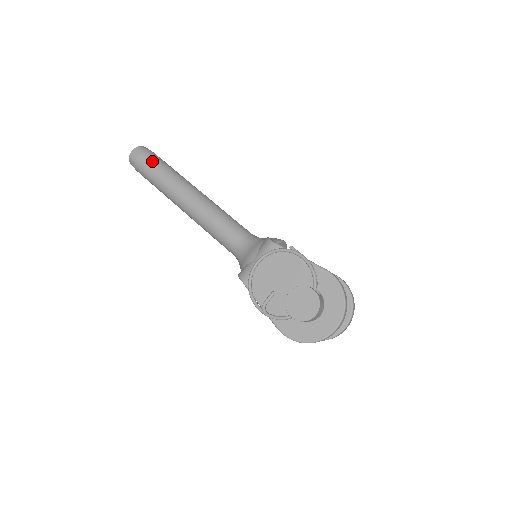
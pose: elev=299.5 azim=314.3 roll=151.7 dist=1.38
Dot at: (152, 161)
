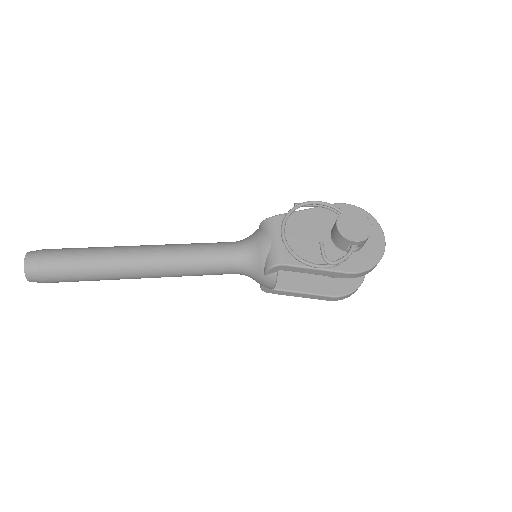
Dot at: (64, 251)
